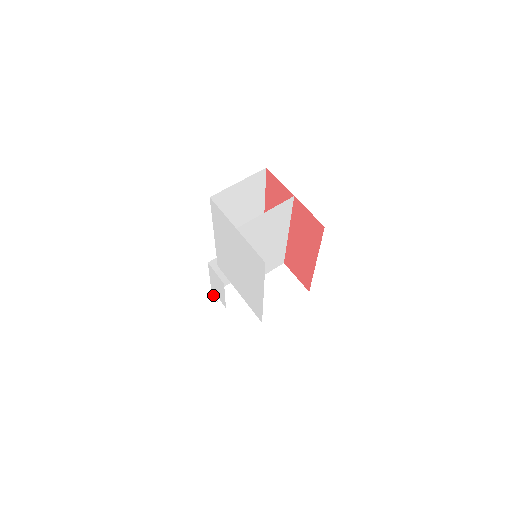
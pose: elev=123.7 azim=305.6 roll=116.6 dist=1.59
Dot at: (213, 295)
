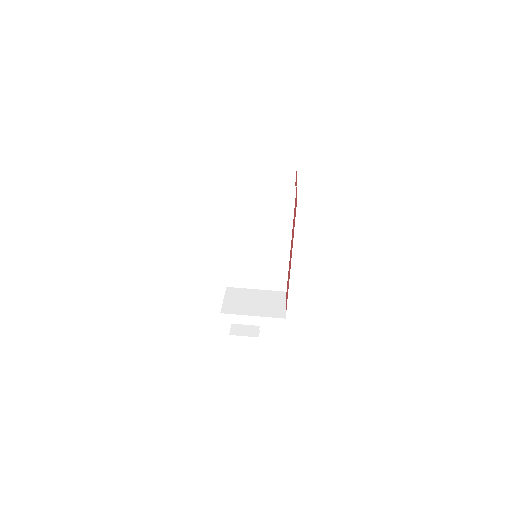
Dot at: occluded
